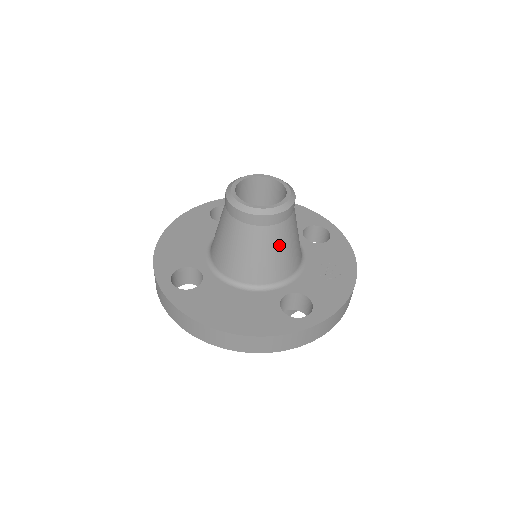
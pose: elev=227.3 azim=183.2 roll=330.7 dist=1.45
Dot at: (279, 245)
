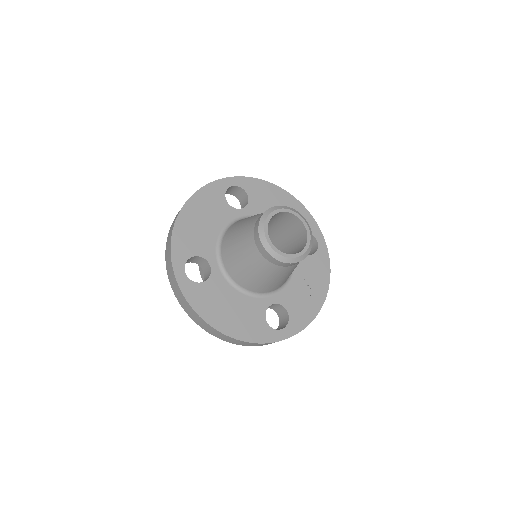
Dot at: (284, 275)
